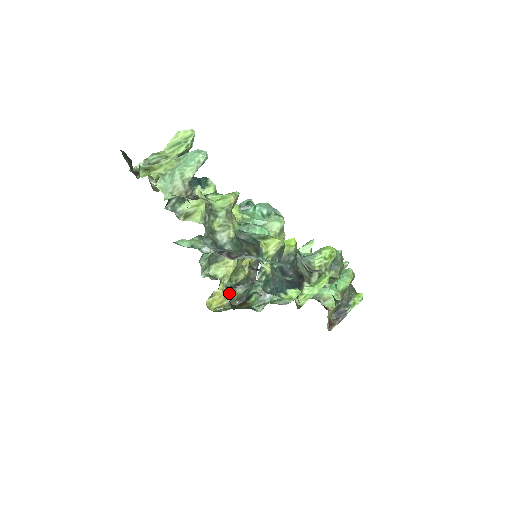
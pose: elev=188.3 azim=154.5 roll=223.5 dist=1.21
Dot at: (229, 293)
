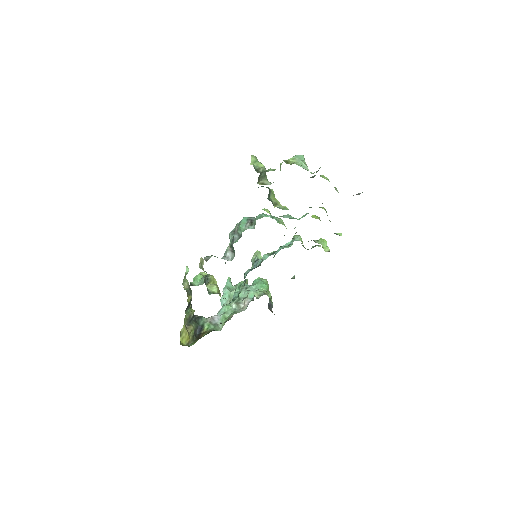
Dot at: (191, 328)
